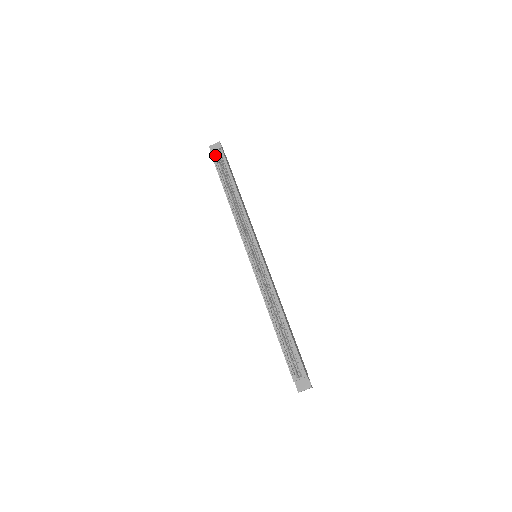
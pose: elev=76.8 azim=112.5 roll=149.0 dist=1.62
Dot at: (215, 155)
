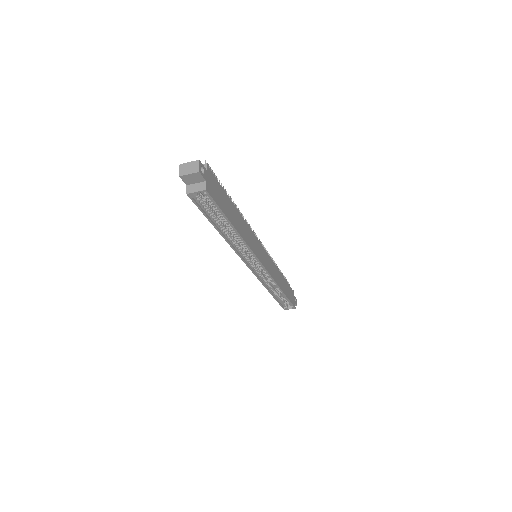
Dot at: (196, 195)
